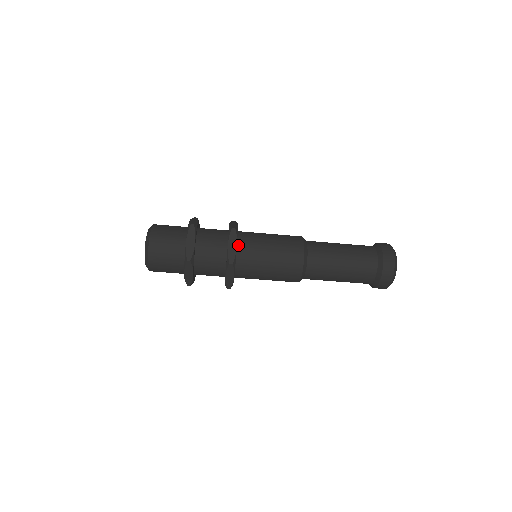
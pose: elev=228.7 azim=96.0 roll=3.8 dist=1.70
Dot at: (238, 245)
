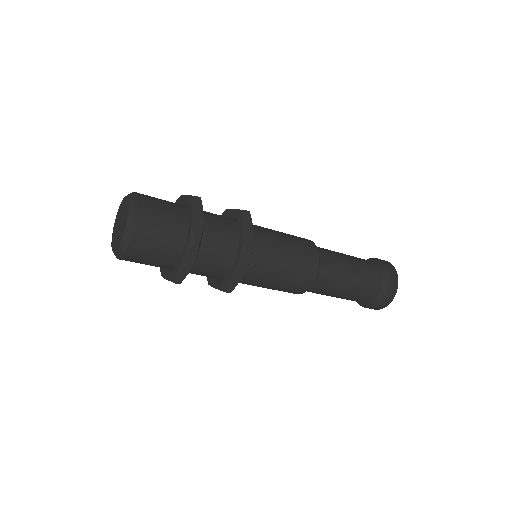
Dot at: occluded
